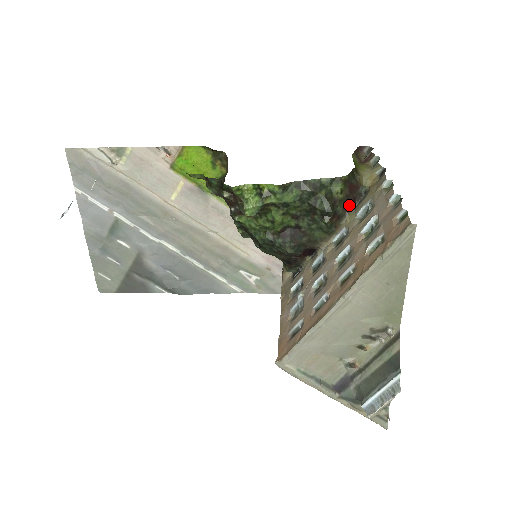
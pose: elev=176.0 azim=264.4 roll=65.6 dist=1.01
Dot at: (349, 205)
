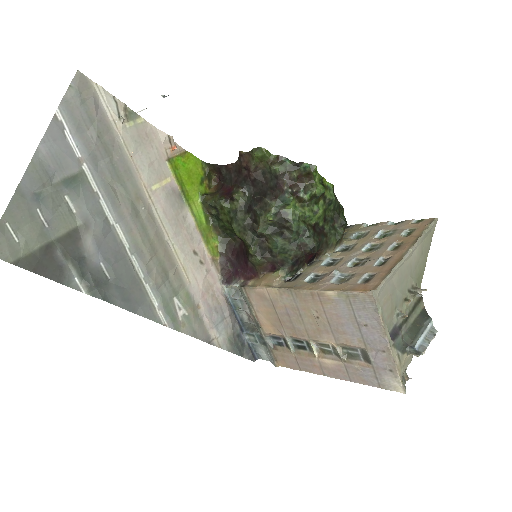
Dot at: occluded
